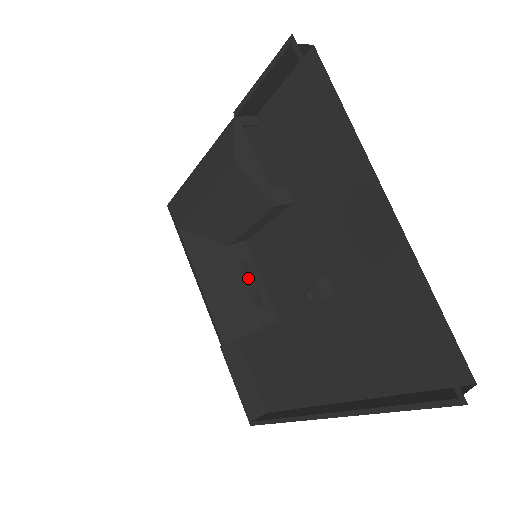
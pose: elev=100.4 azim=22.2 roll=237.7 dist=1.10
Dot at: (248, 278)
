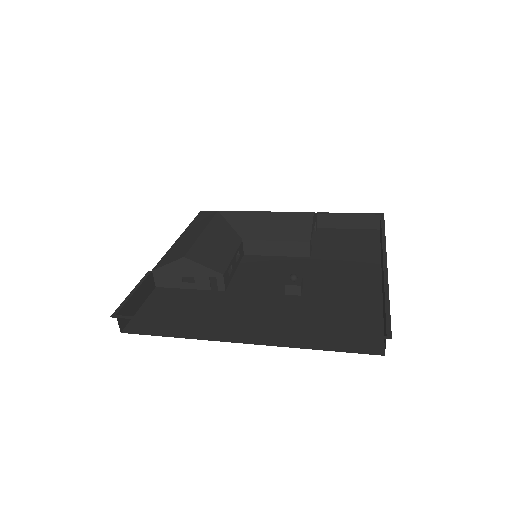
Dot at: (235, 259)
